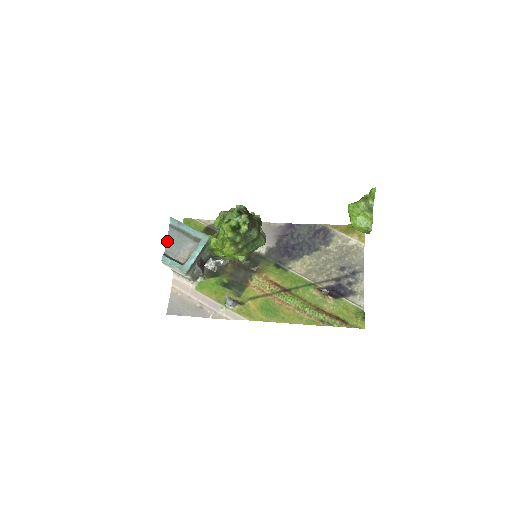
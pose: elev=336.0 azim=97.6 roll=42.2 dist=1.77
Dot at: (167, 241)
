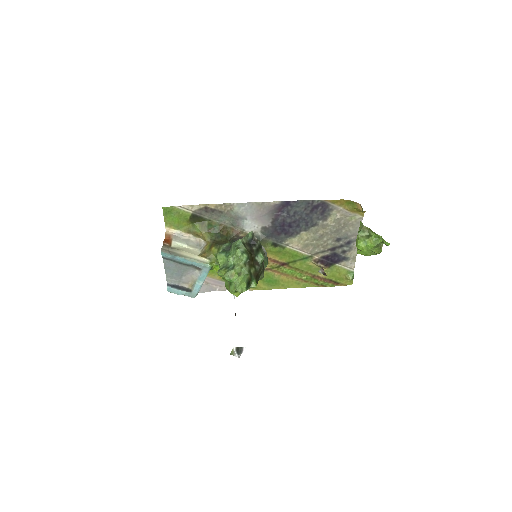
Dot at: (165, 271)
